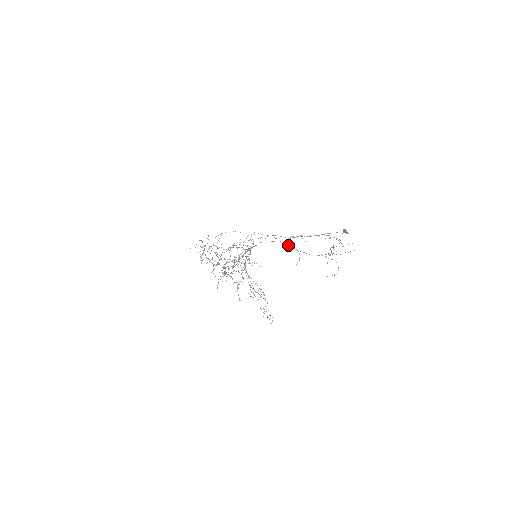
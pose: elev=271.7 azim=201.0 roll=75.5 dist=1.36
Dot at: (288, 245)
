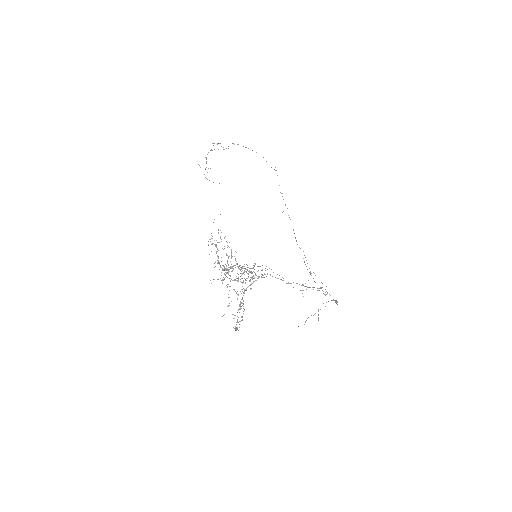
Dot at: occluded
